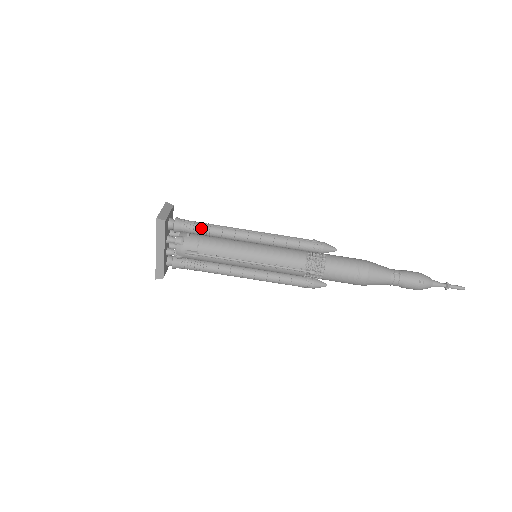
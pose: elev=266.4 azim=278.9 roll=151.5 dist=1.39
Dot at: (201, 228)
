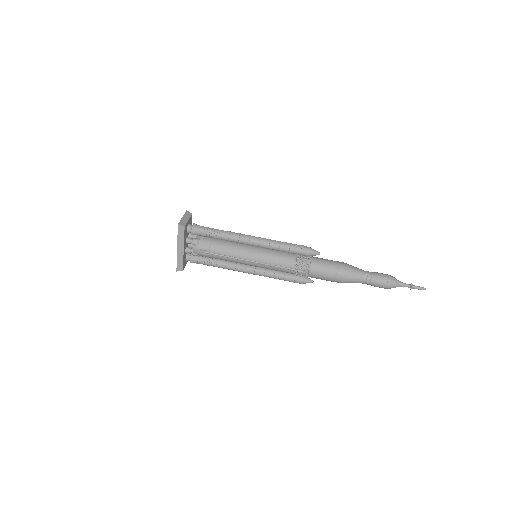
Dot at: (213, 233)
